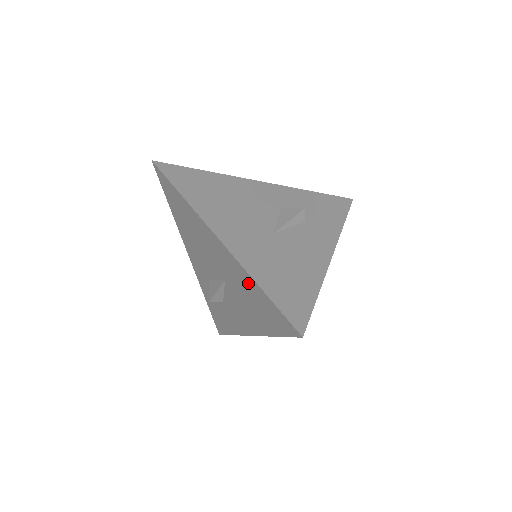
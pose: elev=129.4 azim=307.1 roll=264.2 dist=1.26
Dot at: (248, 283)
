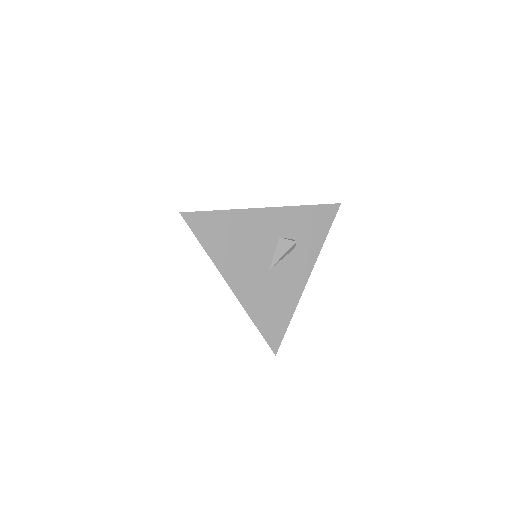
Dot at: occluded
